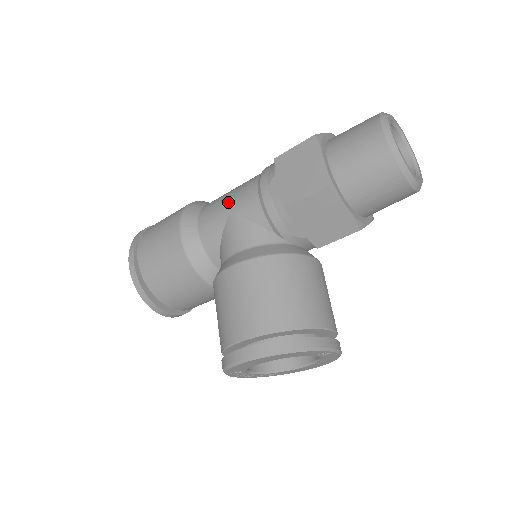
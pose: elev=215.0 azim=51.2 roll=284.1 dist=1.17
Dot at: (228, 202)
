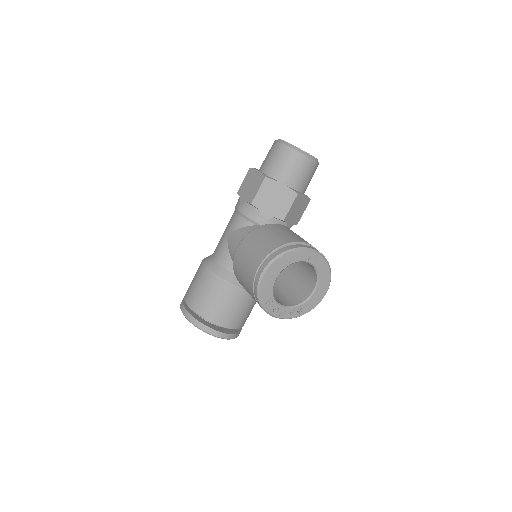
Dot at: (224, 233)
